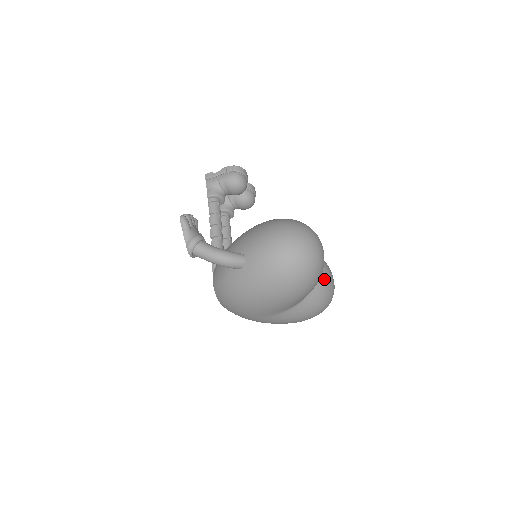
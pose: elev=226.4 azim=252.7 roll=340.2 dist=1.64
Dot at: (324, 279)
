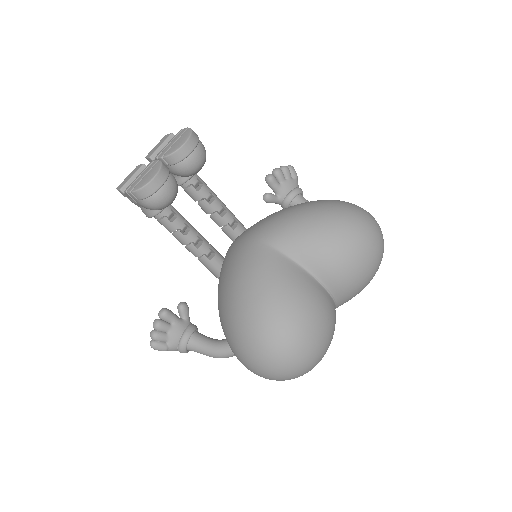
Dot at: (350, 287)
